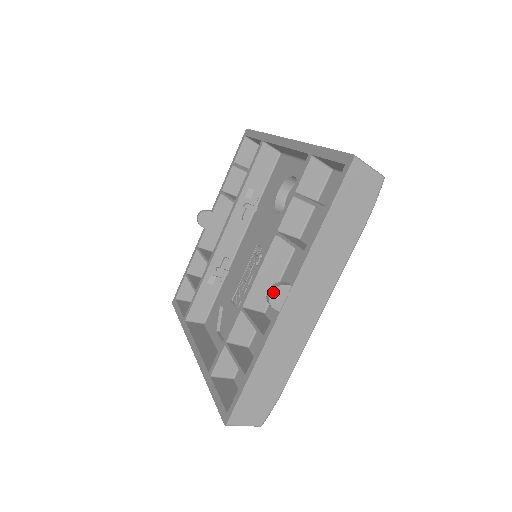
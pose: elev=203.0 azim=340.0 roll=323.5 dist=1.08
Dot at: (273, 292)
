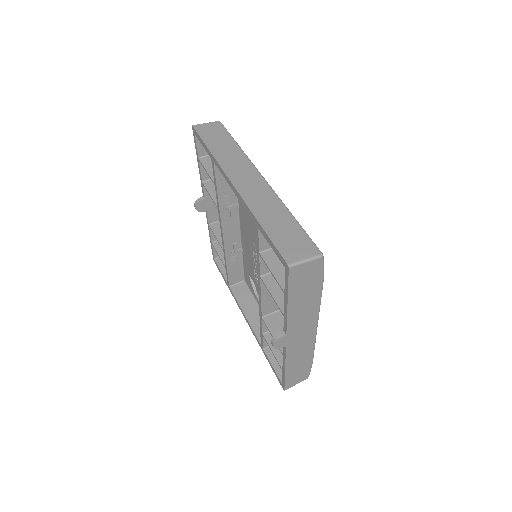
Dot at: (274, 344)
